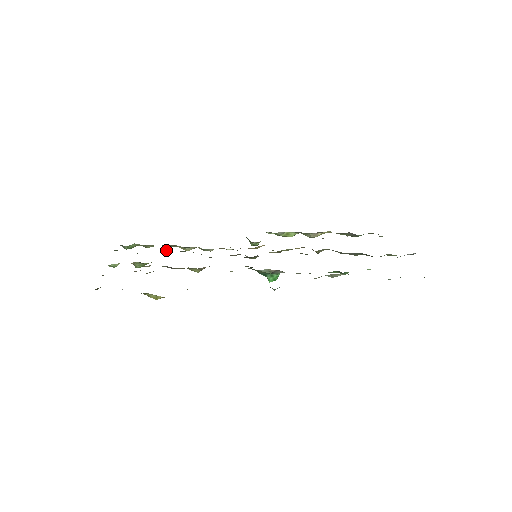
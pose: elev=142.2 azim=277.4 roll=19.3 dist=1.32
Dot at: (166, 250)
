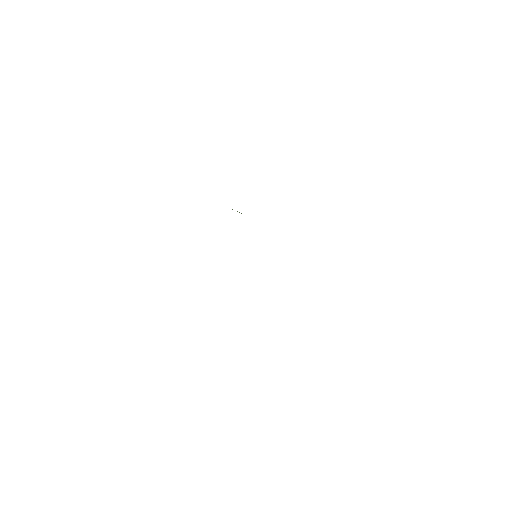
Dot at: occluded
